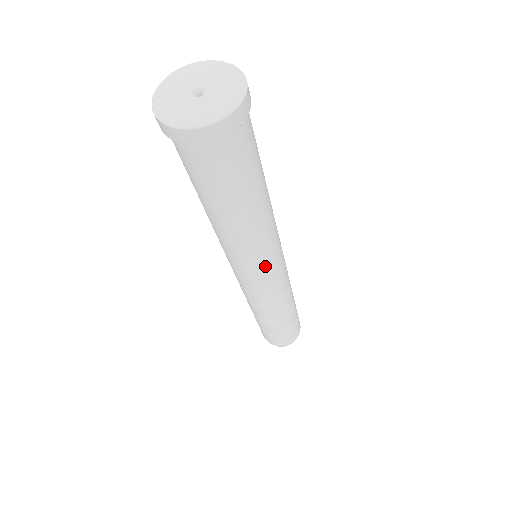
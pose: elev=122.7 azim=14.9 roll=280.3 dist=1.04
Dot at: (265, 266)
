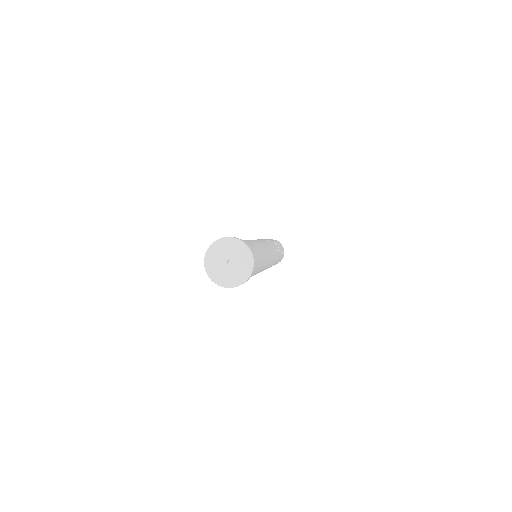
Dot at: occluded
